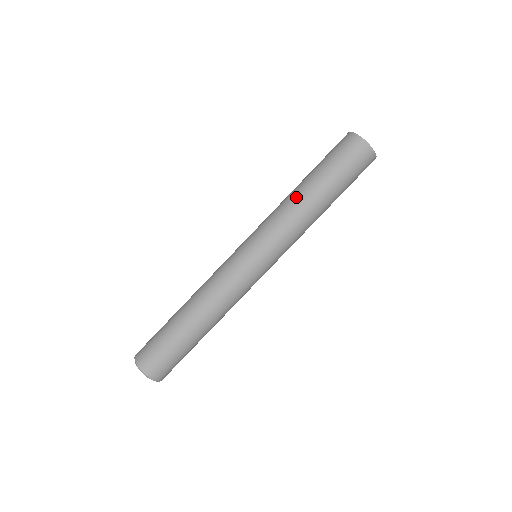
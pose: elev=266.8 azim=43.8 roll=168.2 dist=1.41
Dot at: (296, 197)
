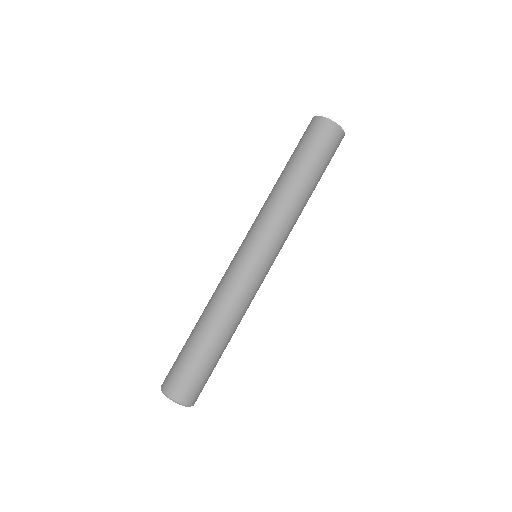
Dot at: (273, 188)
